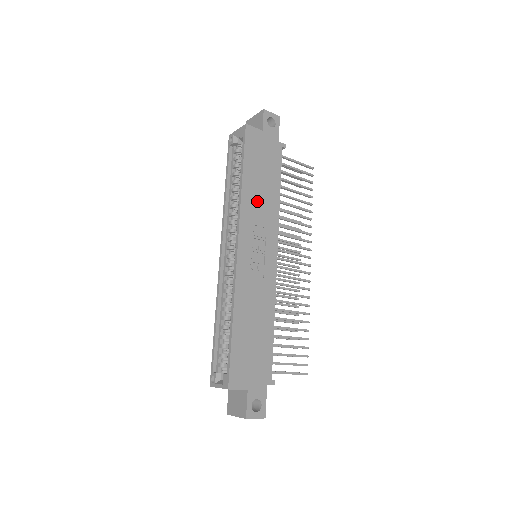
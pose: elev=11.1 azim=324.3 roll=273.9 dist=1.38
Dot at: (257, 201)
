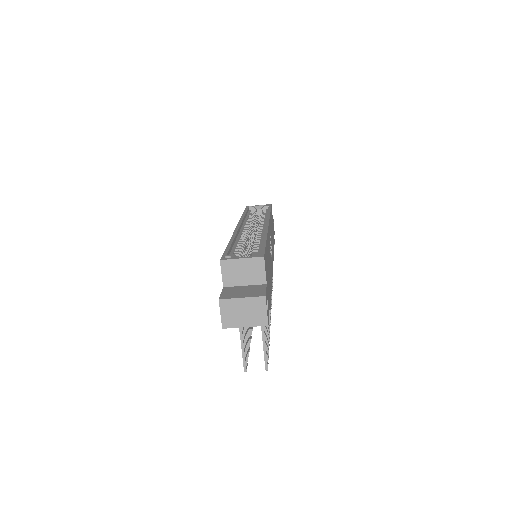
Dot at: (271, 231)
